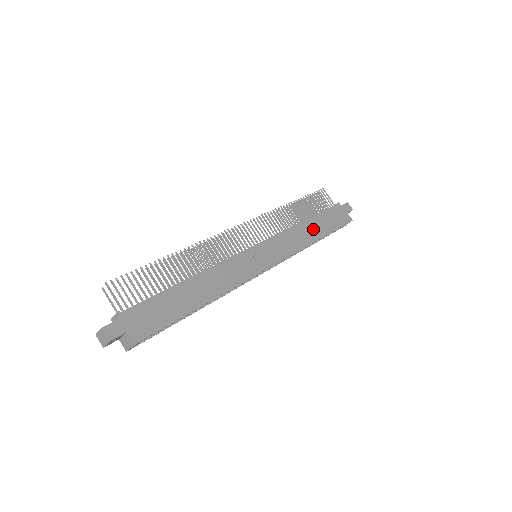
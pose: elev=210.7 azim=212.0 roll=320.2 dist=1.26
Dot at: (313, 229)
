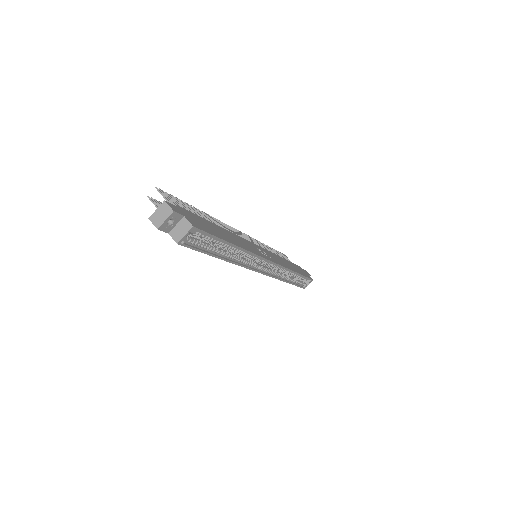
Dot at: (290, 265)
